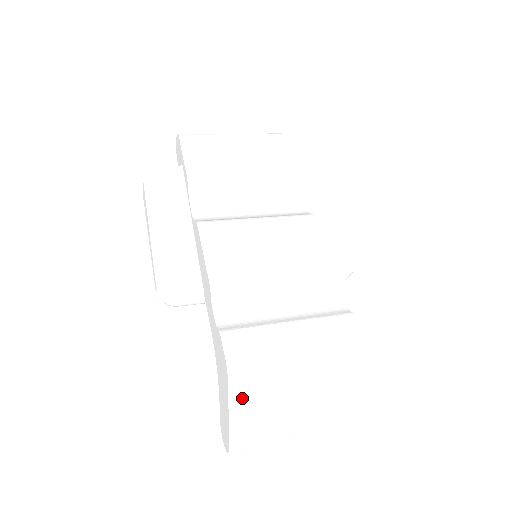
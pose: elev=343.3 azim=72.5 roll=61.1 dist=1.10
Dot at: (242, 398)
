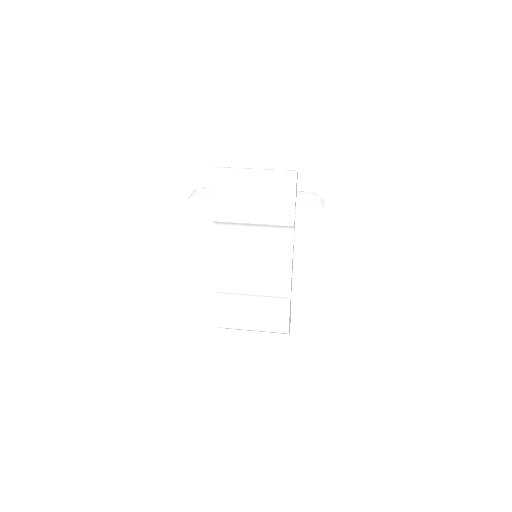
Dot at: (227, 328)
